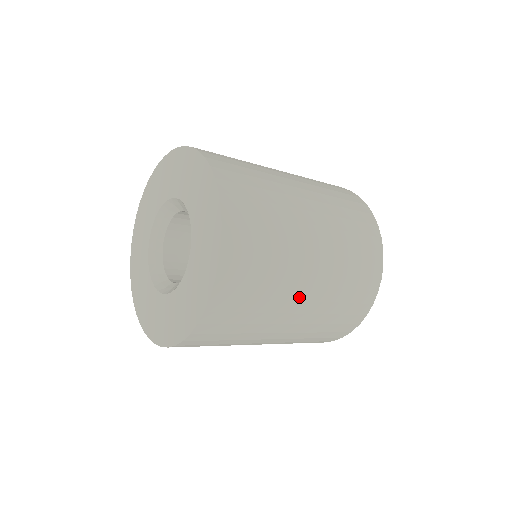
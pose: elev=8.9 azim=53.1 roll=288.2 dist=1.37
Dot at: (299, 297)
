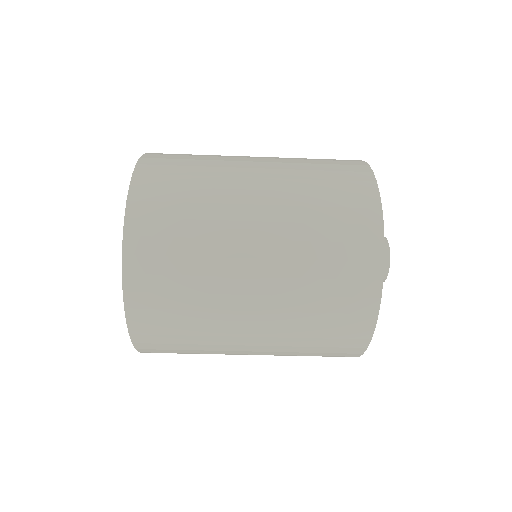
Dot at: (246, 235)
